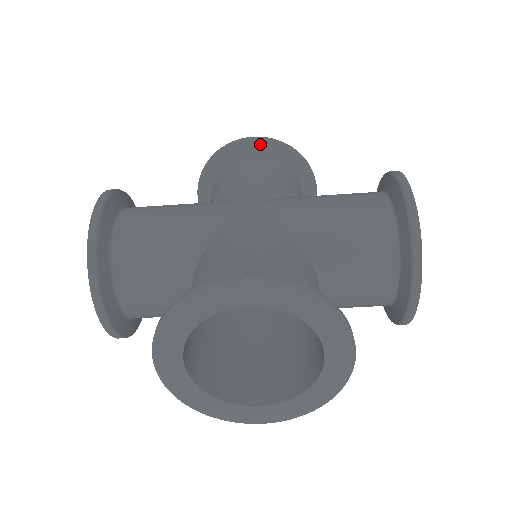
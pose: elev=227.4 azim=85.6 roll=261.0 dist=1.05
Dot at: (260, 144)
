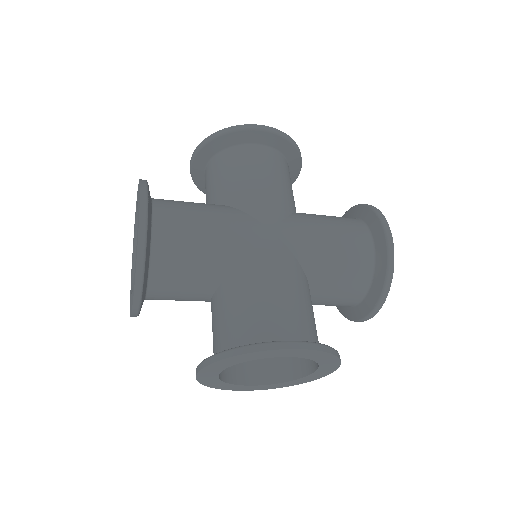
Dot at: (268, 135)
